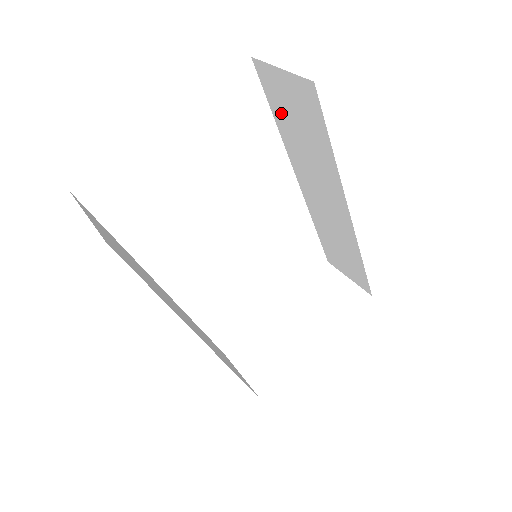
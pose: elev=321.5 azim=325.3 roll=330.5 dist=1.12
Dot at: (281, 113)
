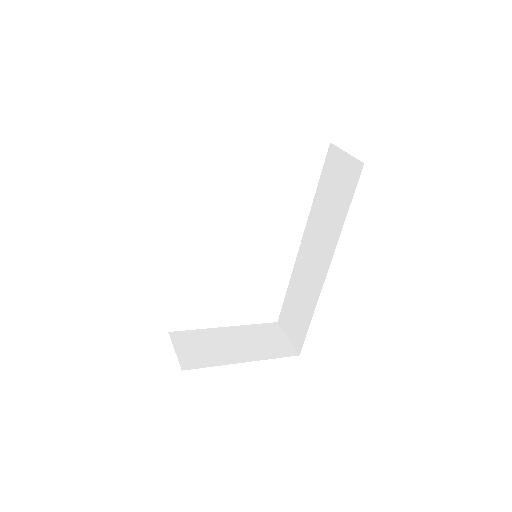
Dot at: (326, 183)
